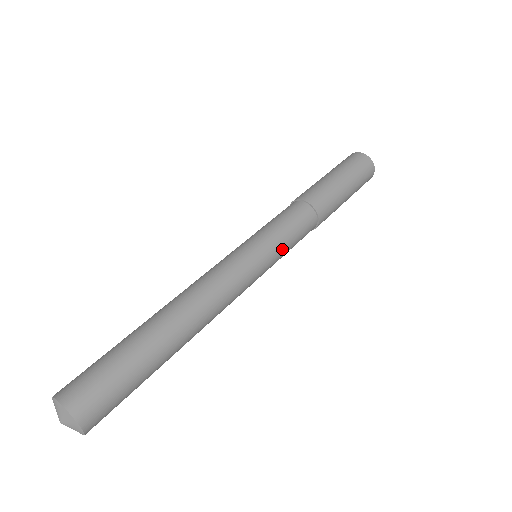
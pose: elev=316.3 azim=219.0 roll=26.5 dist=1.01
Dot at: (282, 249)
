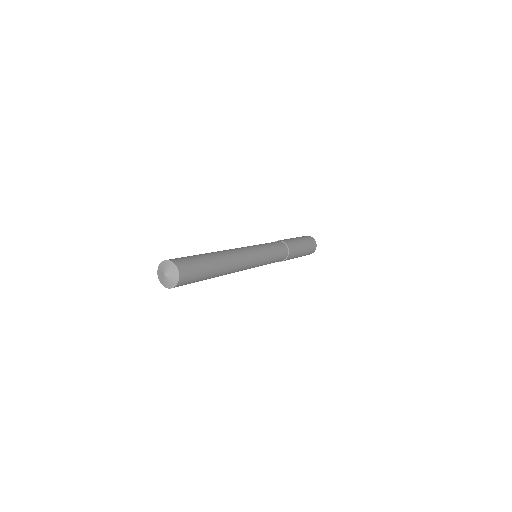
Dot at: (268, 247)
